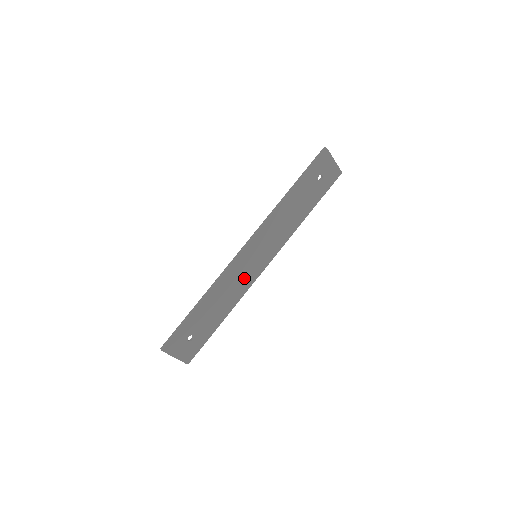
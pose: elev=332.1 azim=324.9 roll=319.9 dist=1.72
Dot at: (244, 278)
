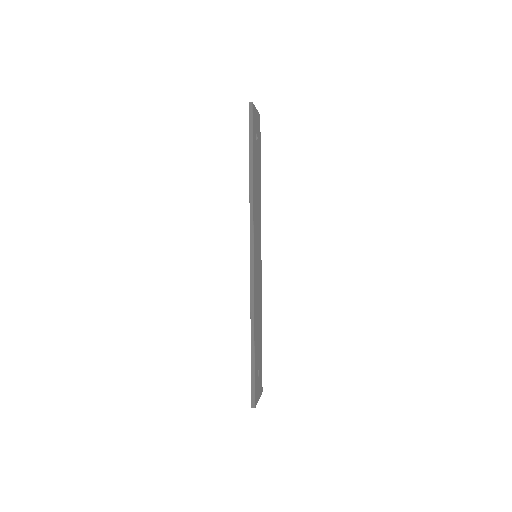
Dot at: (258, 284)
